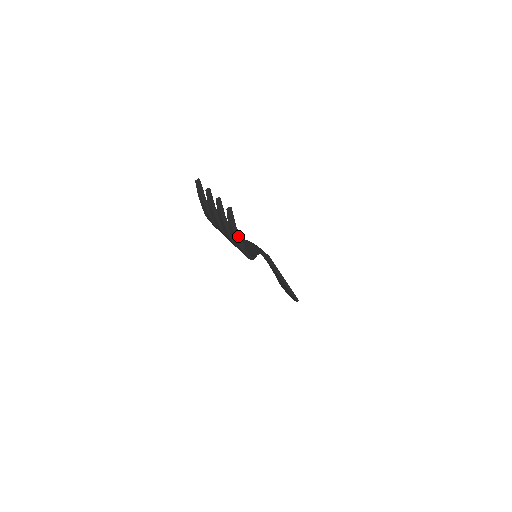
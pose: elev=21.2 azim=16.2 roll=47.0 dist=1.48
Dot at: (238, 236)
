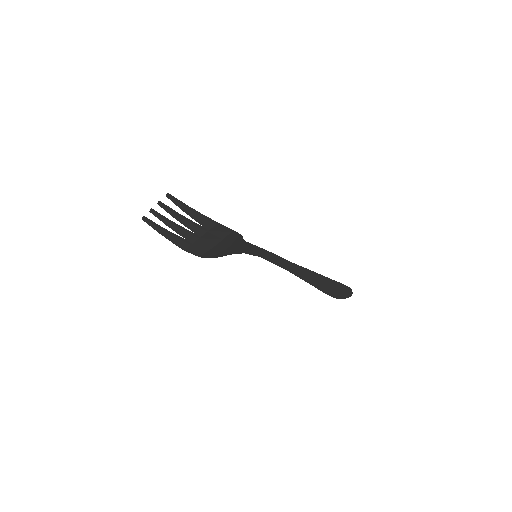
Dot at: (199, 214)
